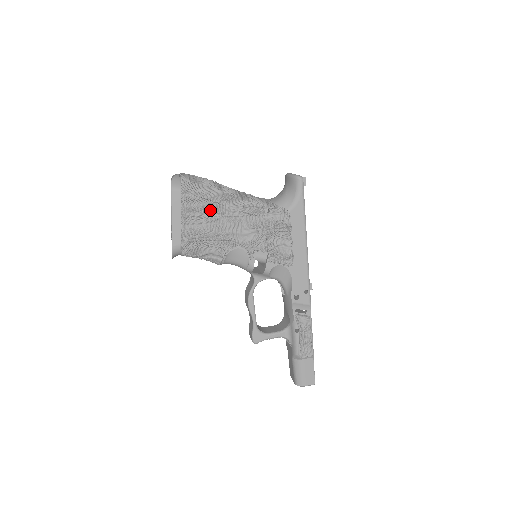
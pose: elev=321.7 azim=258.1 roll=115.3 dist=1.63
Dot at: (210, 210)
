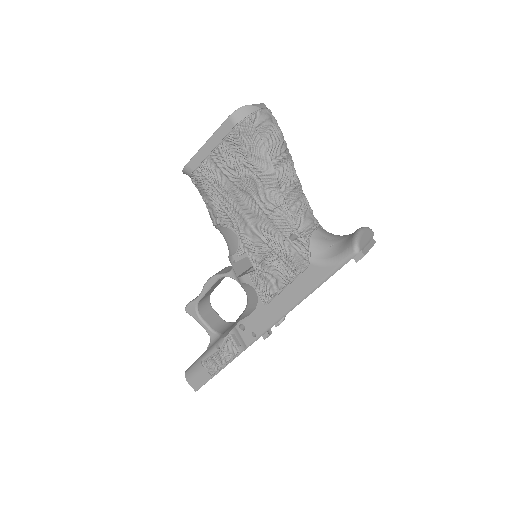
Dot at: (243, 174)
